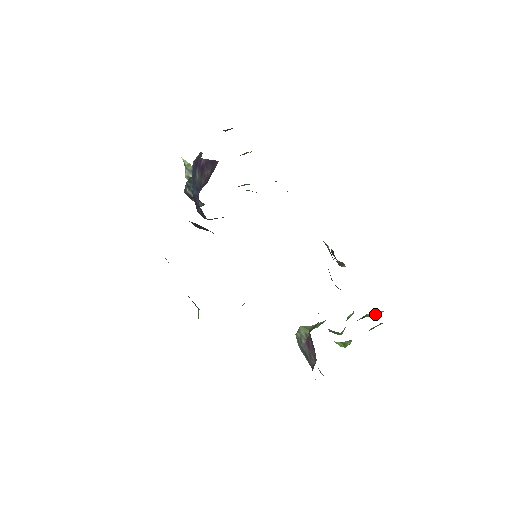
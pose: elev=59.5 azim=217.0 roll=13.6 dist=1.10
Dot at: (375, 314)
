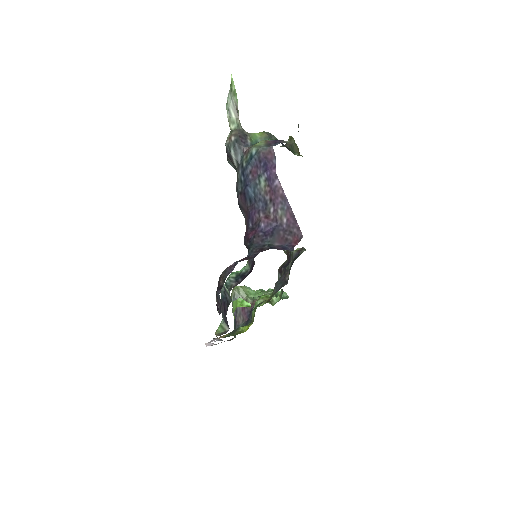
Dot at: (282, 294)
